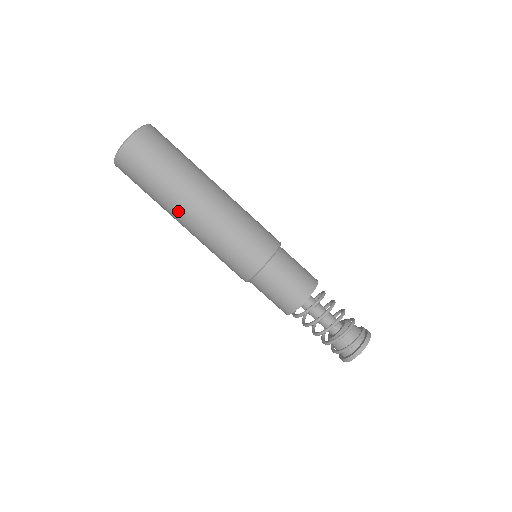
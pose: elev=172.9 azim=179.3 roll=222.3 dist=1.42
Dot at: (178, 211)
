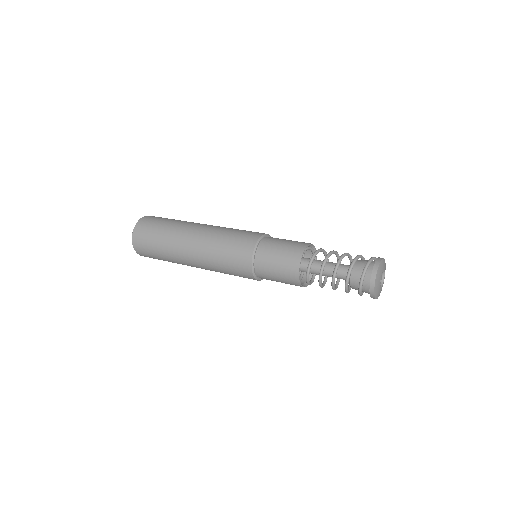
Dot at: (181, 246)
